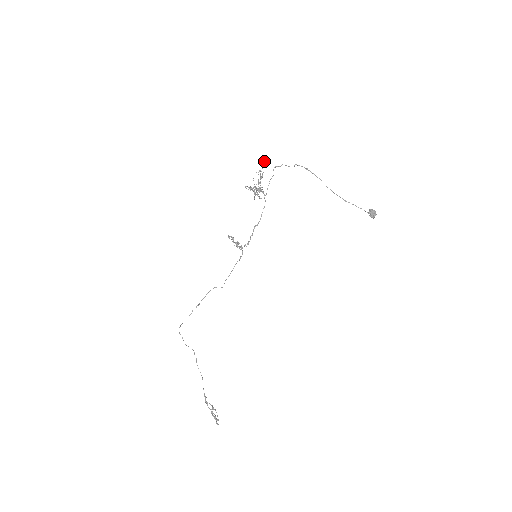
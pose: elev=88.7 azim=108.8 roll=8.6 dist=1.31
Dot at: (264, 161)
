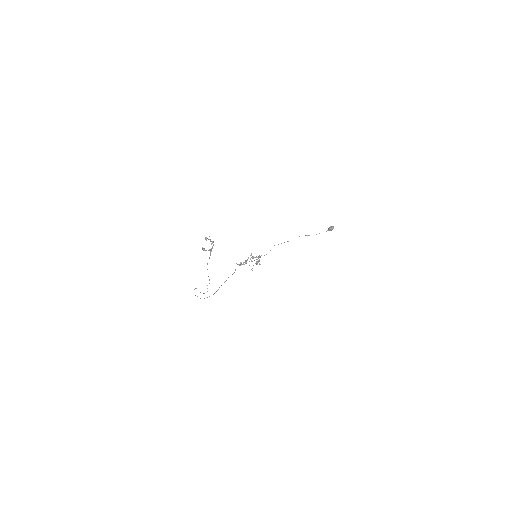
Dot at: occluded
